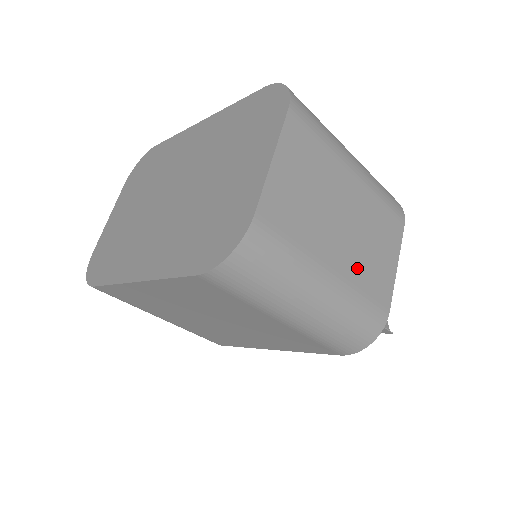
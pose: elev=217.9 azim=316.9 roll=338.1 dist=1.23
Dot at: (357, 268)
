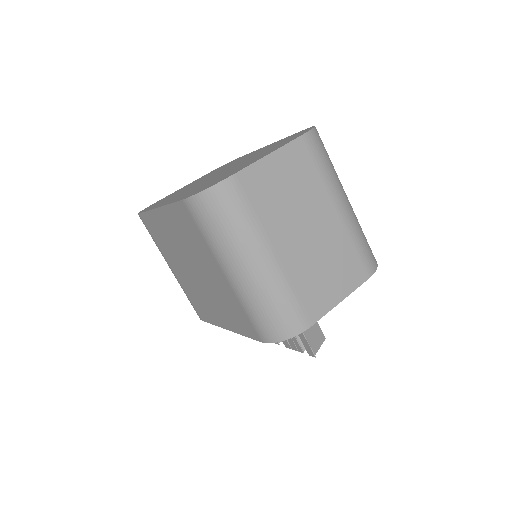
Dot at: (300, 270)
